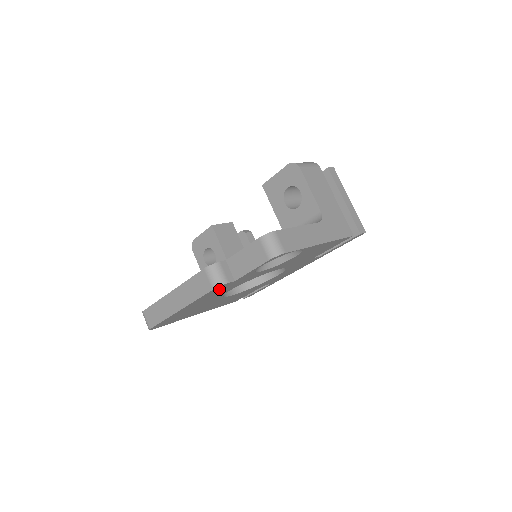
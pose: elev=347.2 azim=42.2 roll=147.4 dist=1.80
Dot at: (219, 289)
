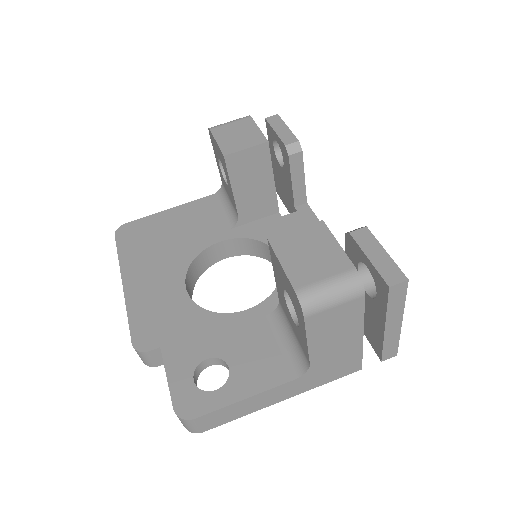
Dot at: occluded
